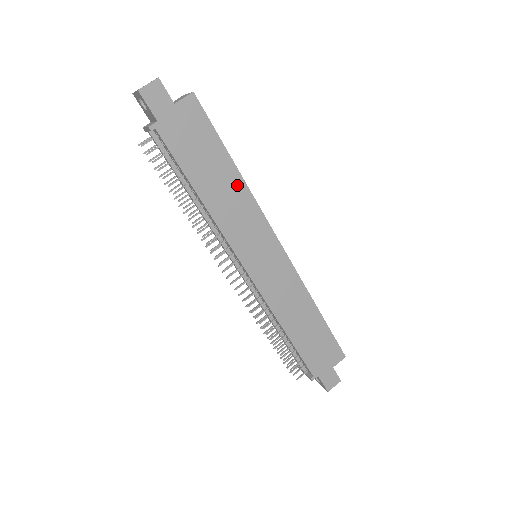
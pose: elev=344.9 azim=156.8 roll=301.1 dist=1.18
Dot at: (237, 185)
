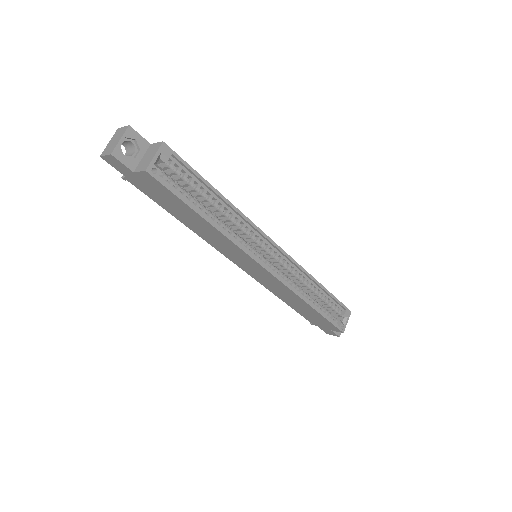
Dot at: (212, 230)
